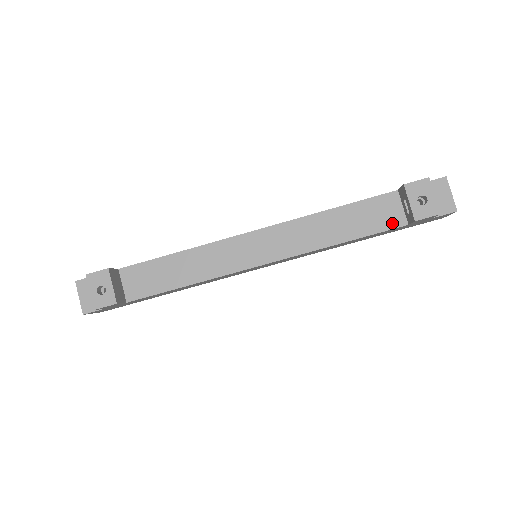
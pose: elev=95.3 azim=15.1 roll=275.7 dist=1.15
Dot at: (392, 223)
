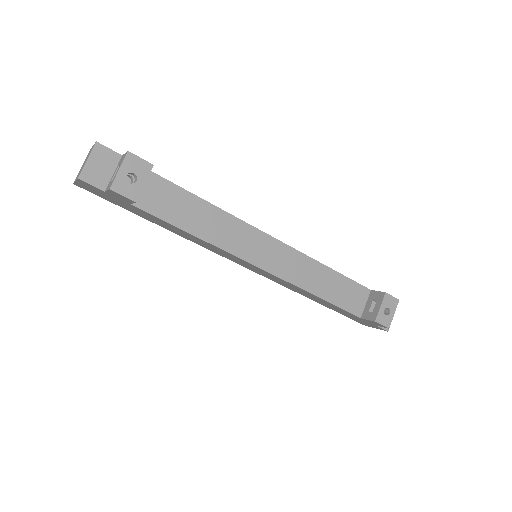
Dot at: (354, 309)
